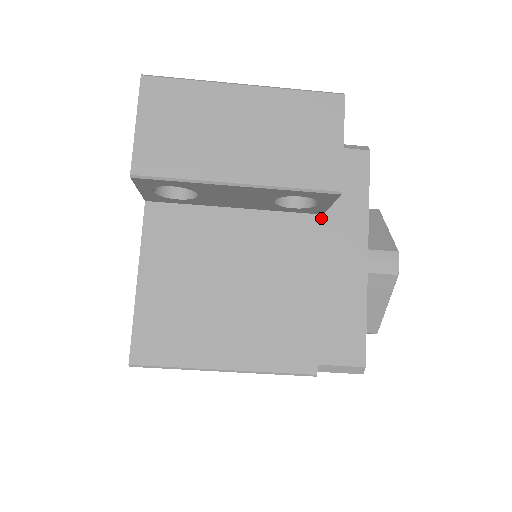
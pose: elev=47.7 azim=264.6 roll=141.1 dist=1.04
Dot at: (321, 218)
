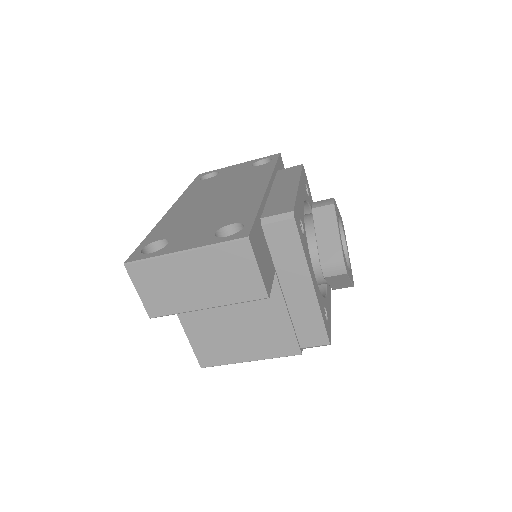
Dot at: (275, 274)
